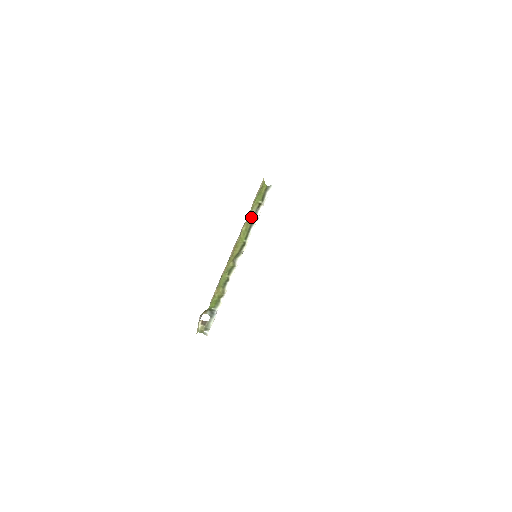
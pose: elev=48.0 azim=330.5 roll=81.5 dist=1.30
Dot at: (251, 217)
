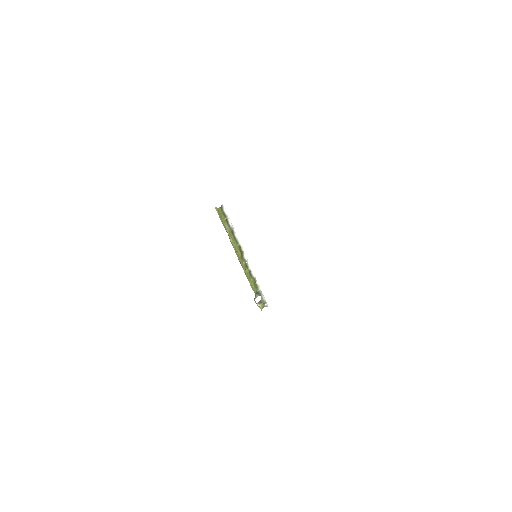
Dot at: (229, 231)
